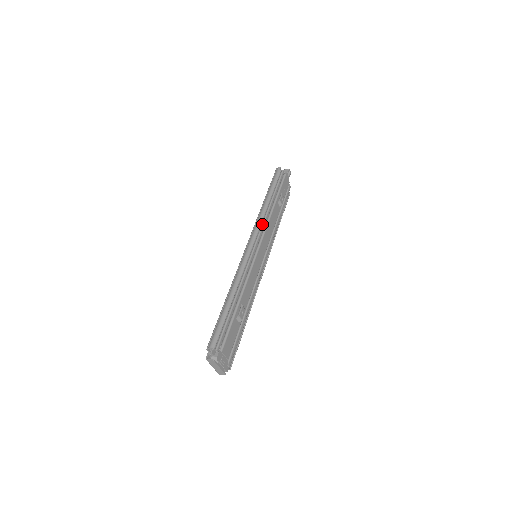
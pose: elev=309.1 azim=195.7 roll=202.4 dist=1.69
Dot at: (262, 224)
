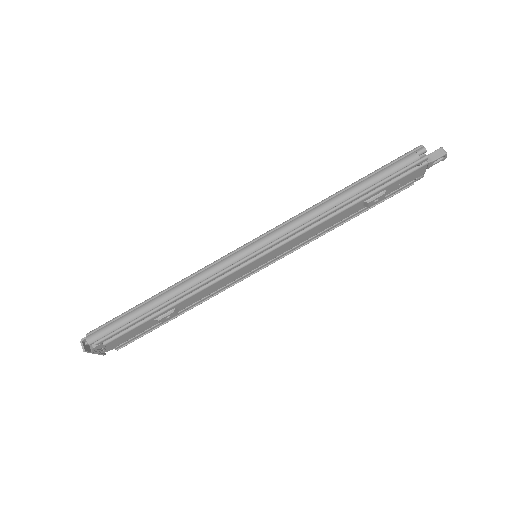
Dot at: (297, 228)
